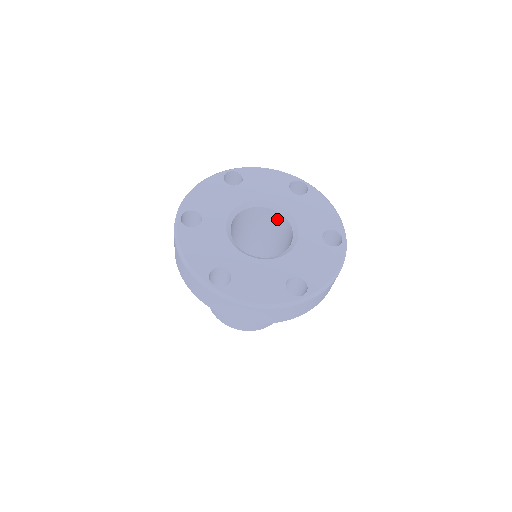
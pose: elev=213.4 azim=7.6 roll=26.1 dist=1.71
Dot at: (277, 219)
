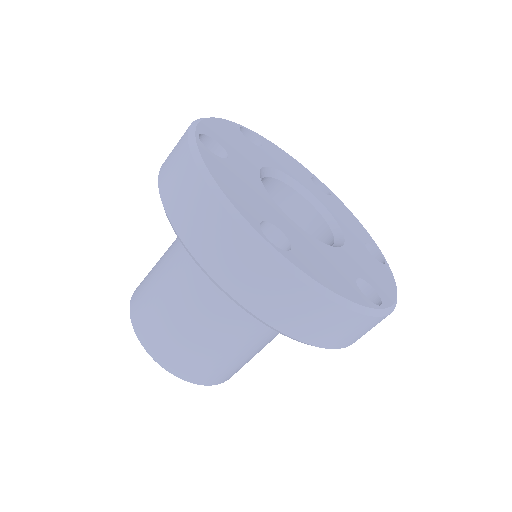
Dot at: (298, 212)
